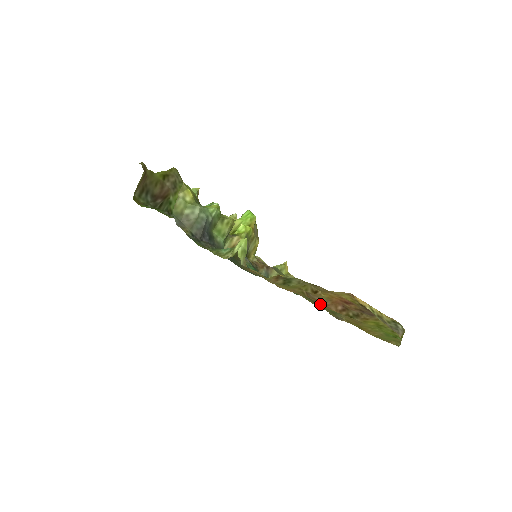
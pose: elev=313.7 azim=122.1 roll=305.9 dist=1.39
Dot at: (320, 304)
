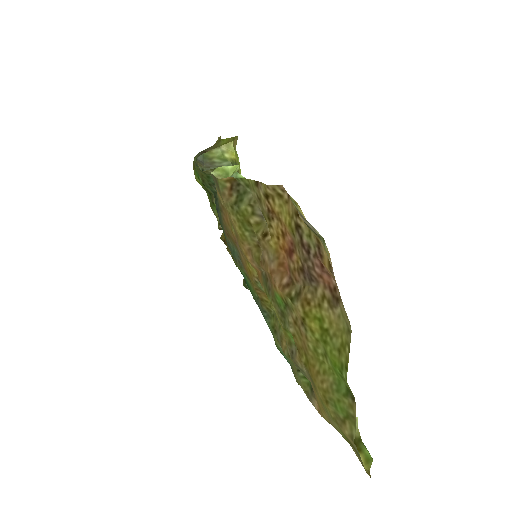
Dot at: (272, 289)
